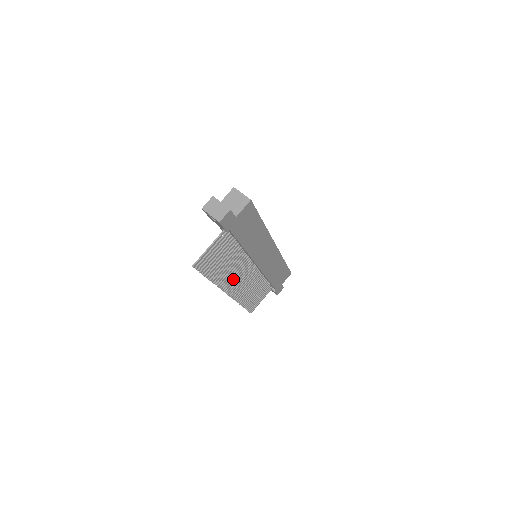
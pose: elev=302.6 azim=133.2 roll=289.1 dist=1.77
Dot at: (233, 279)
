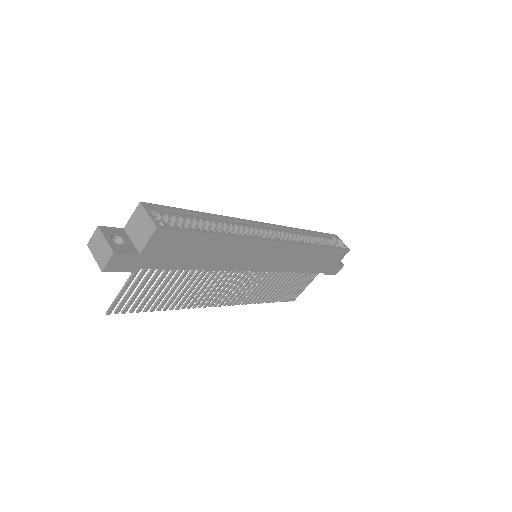
Dot at: (219, 292)
